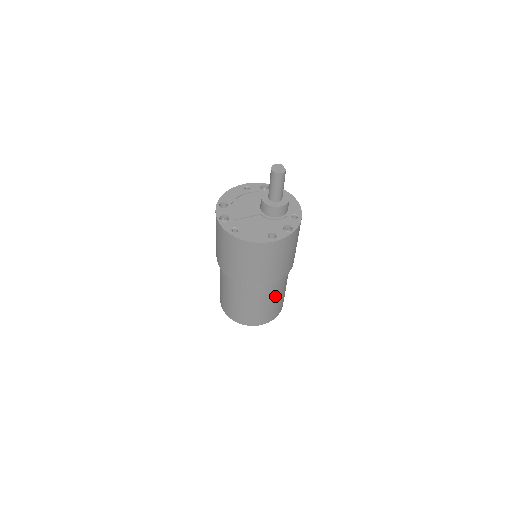
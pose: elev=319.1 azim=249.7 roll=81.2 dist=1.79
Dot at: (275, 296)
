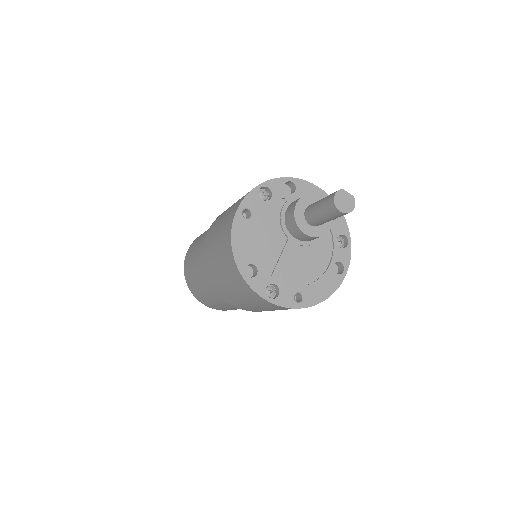
Dot at: occluded
